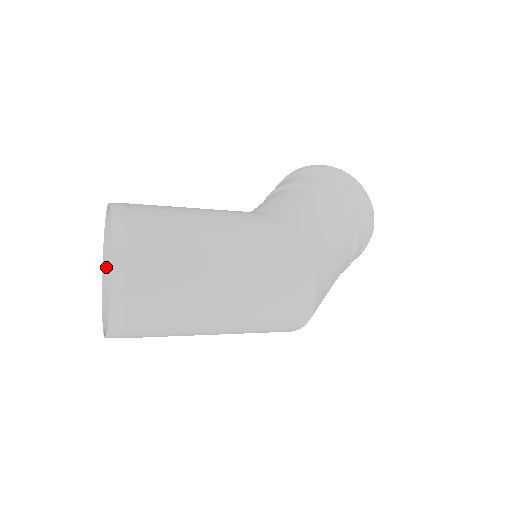
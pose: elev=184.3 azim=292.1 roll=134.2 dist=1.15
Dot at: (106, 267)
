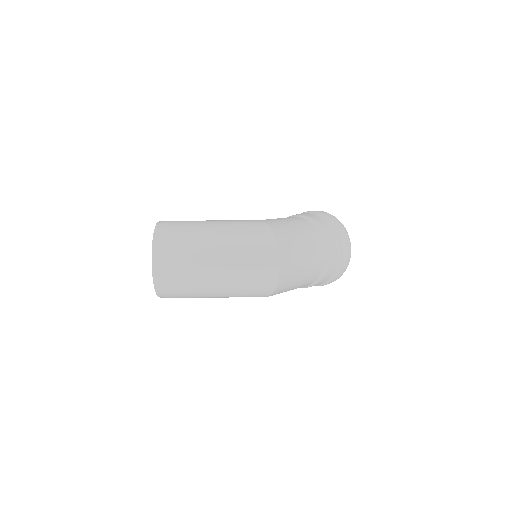
Dot at: occluded
